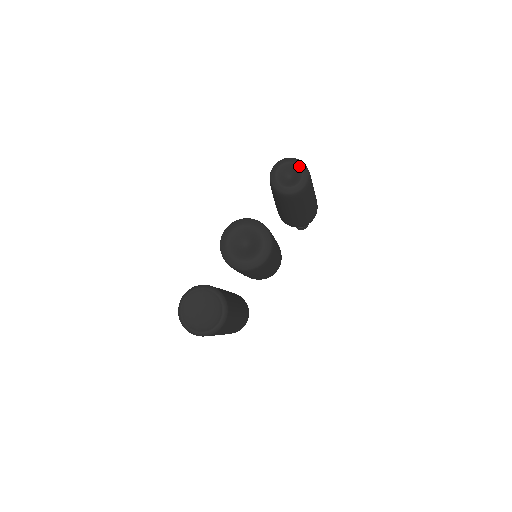
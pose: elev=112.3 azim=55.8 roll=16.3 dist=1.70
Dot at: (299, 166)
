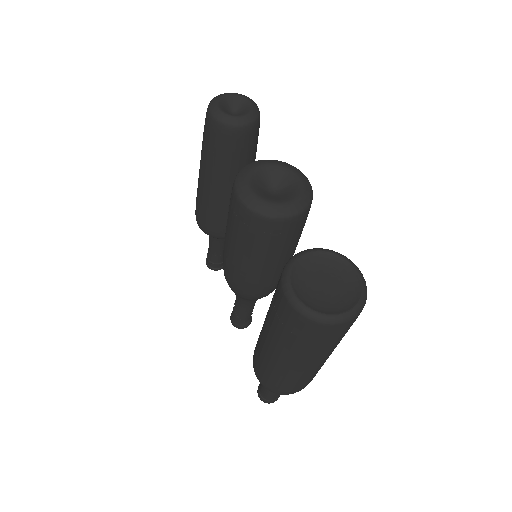
Dot at: (234, 94)
